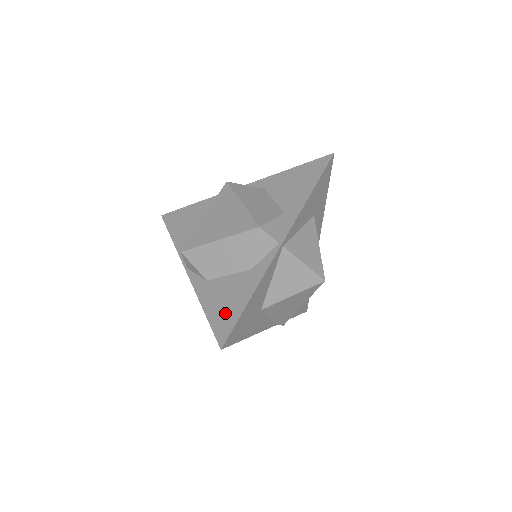
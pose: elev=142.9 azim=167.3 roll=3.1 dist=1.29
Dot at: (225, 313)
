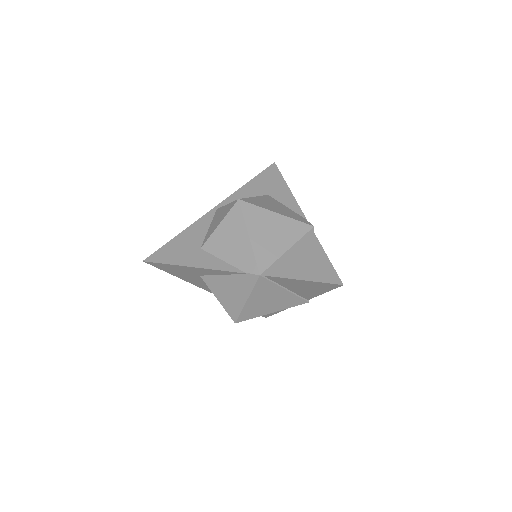
Dot at: occluded
